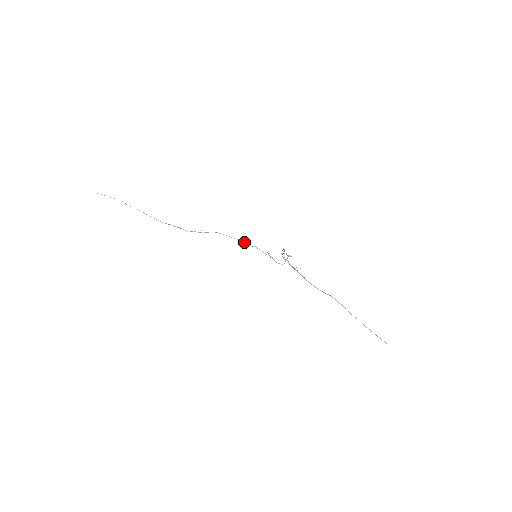
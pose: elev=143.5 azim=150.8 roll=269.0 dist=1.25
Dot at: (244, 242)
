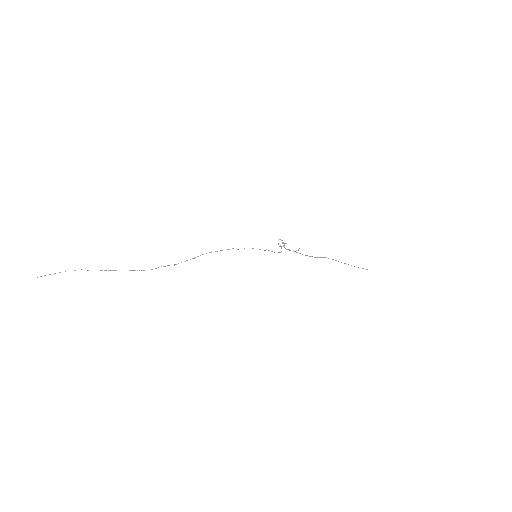
Dot at: occluded
